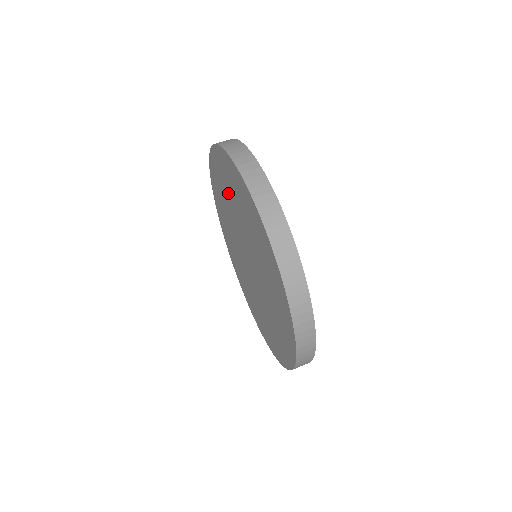
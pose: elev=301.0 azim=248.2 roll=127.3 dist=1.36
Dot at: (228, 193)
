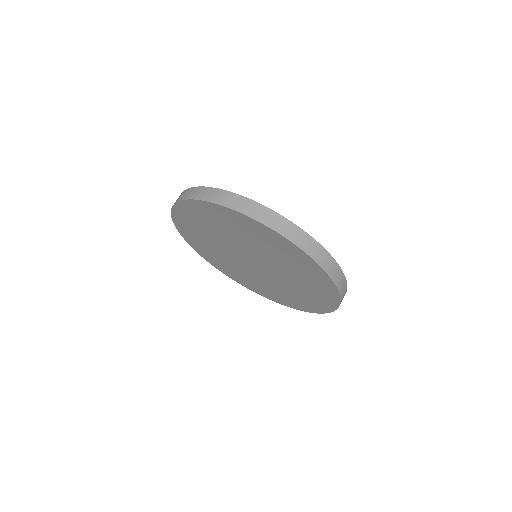
Dot at: (265, 246)
